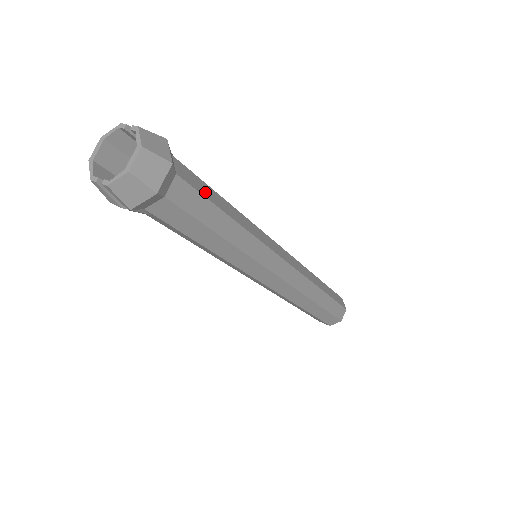
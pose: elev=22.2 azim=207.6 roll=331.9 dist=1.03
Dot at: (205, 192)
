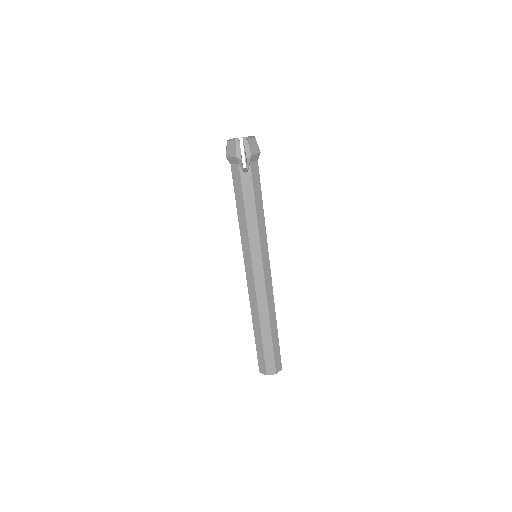
Dot at: occluded
